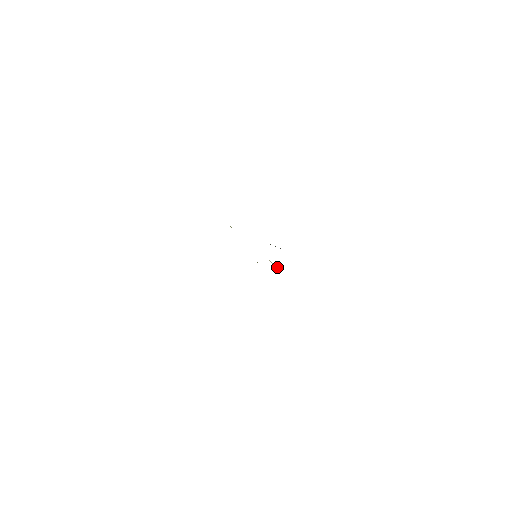
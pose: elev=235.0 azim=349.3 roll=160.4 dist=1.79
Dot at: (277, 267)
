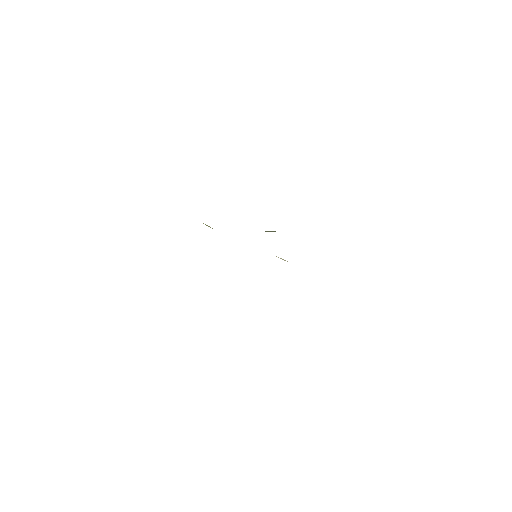
Dot at: occluded
